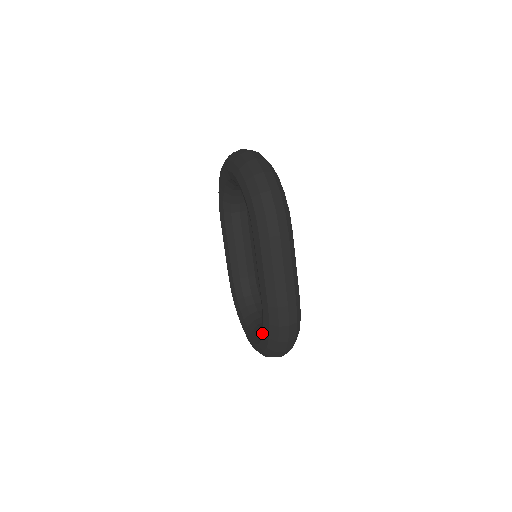
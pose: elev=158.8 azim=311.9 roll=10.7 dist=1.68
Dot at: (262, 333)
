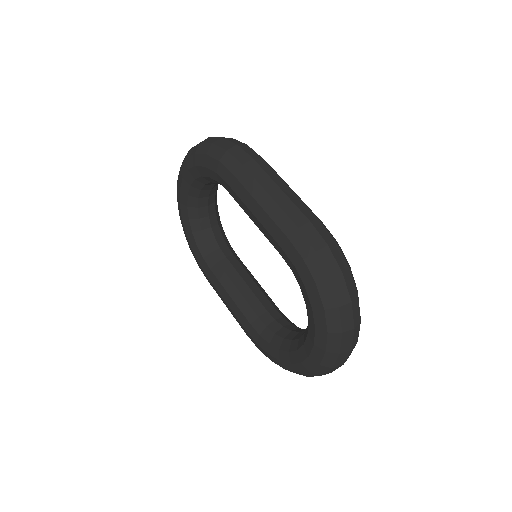
Dot at: (306, 294)
